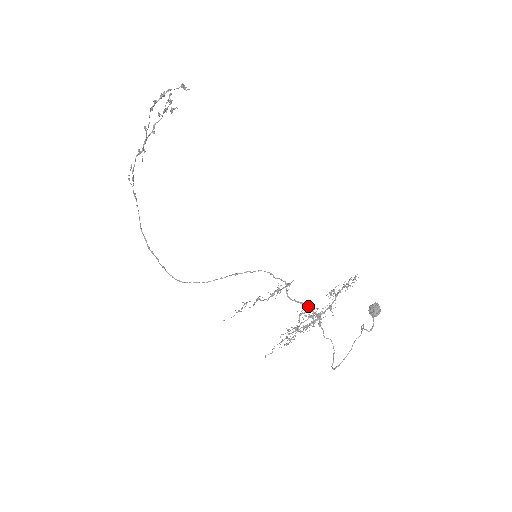
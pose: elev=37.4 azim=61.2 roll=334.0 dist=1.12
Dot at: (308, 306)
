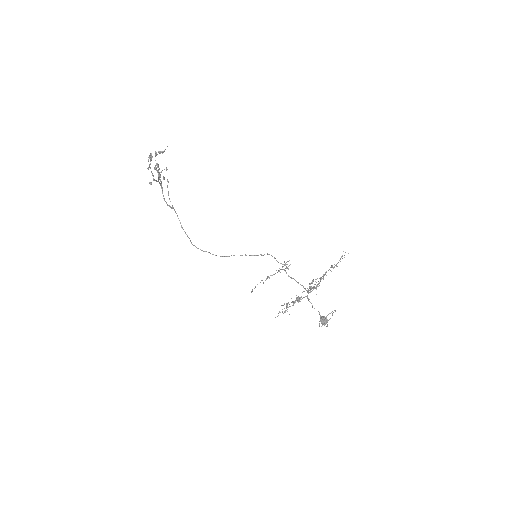
Dot at: (301, 285)
